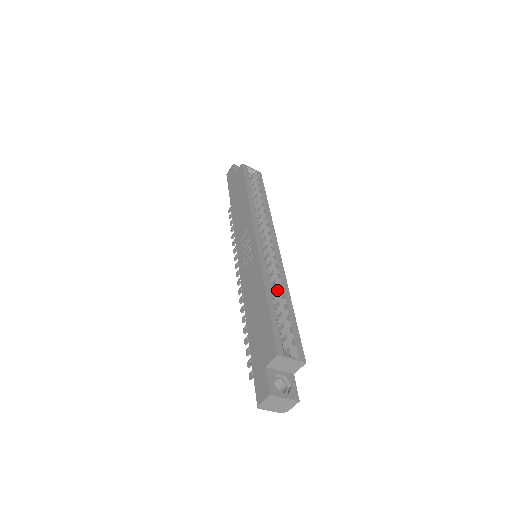
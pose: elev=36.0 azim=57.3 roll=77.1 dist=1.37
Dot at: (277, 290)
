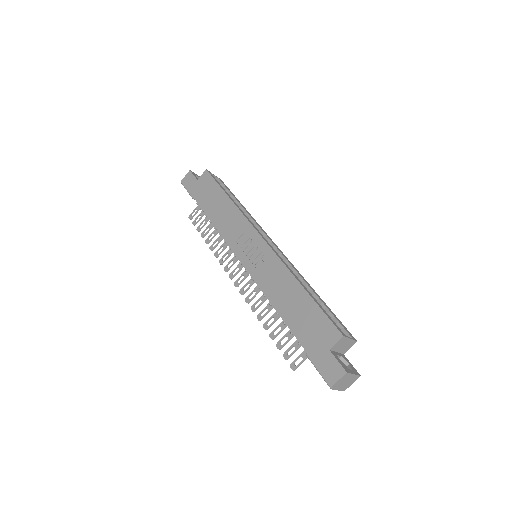
Dot at: occluded
